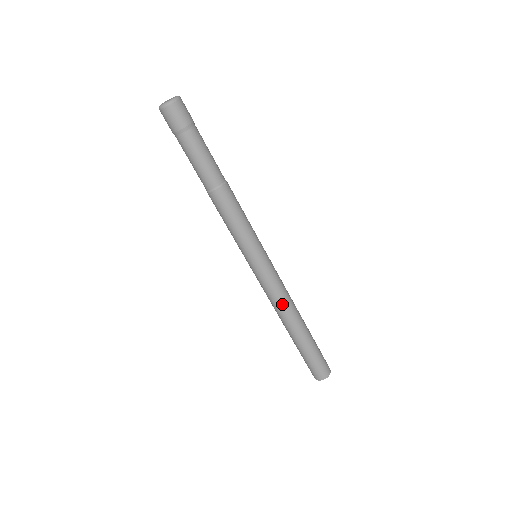
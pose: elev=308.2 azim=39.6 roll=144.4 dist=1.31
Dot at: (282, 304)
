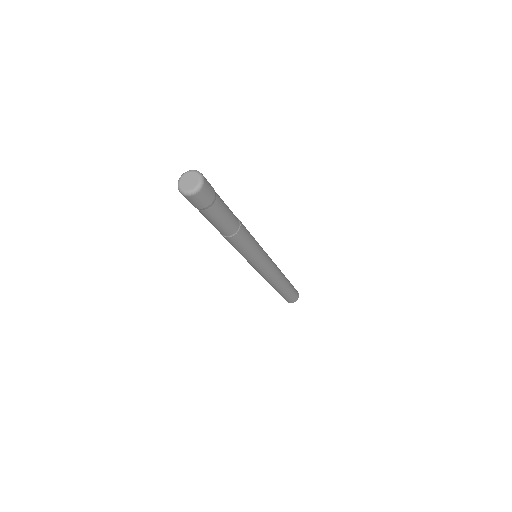
Dot at: (275, 278)
